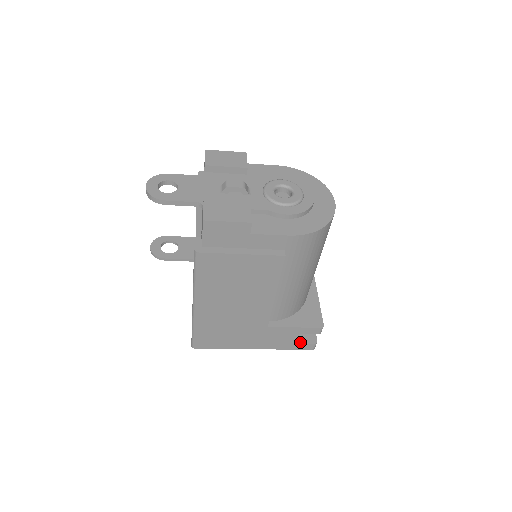
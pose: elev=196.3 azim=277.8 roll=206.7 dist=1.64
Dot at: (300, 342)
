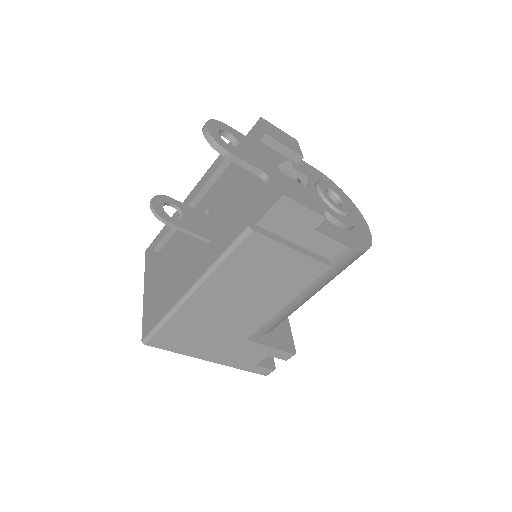
Dot at: (260, 365)
